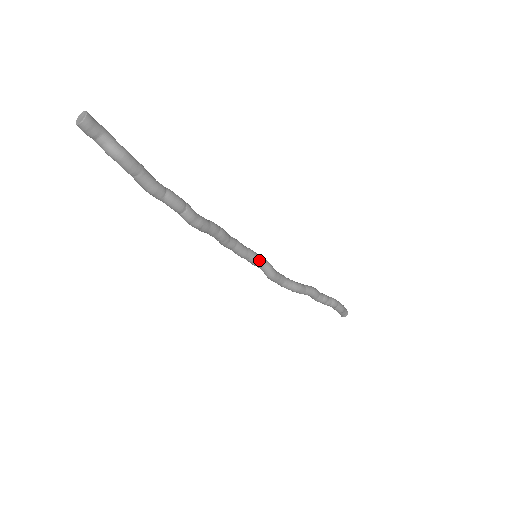
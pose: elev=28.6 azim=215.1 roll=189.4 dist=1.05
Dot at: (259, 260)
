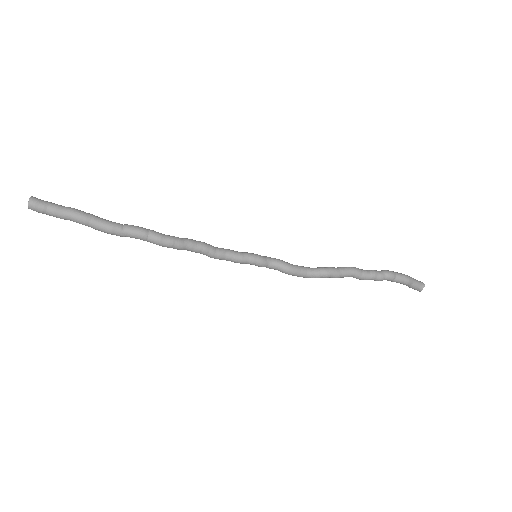
Dot at: (261, 258)
